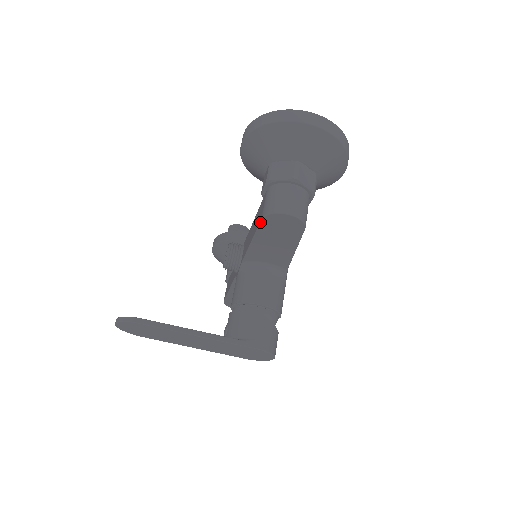
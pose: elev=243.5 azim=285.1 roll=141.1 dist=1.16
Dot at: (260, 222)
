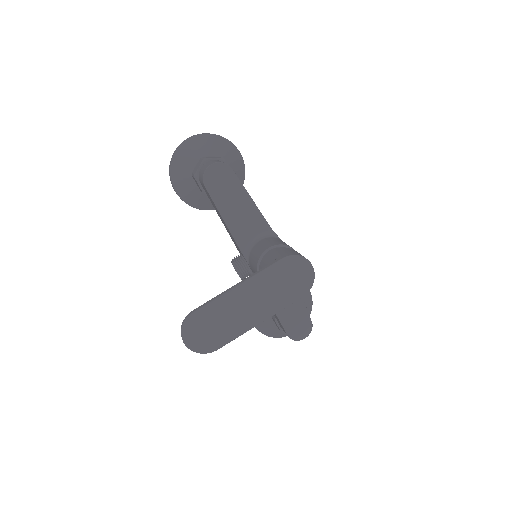
Dot at: (207, 190)
